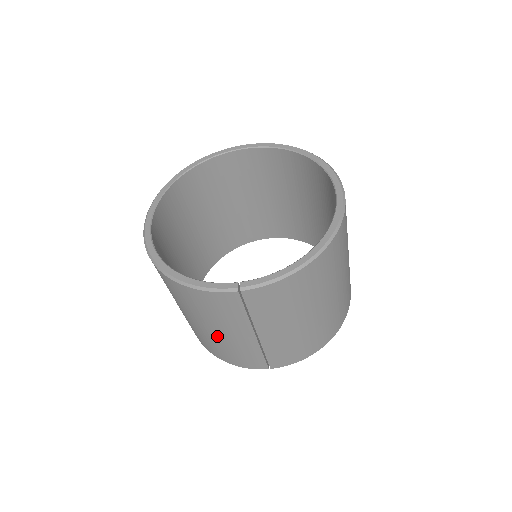
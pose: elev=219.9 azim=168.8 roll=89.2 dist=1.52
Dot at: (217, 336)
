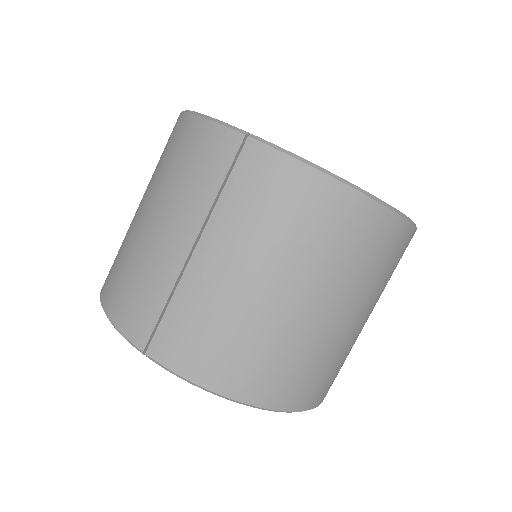
Dot at: (146, 234)
